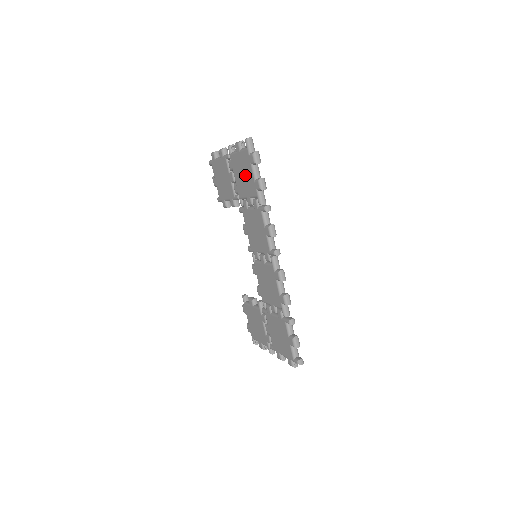
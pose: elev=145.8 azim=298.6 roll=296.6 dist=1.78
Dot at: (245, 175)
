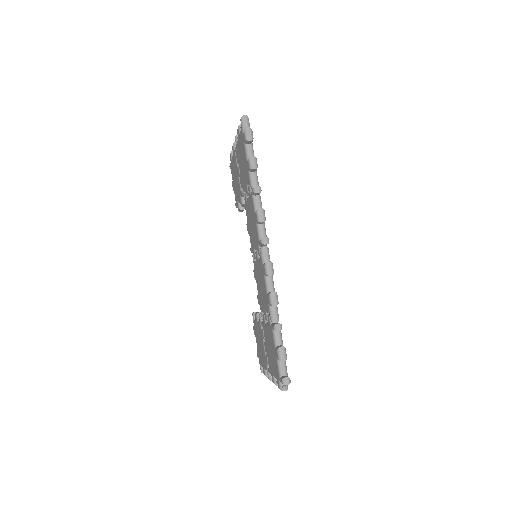
Dot at: (243, 160)
